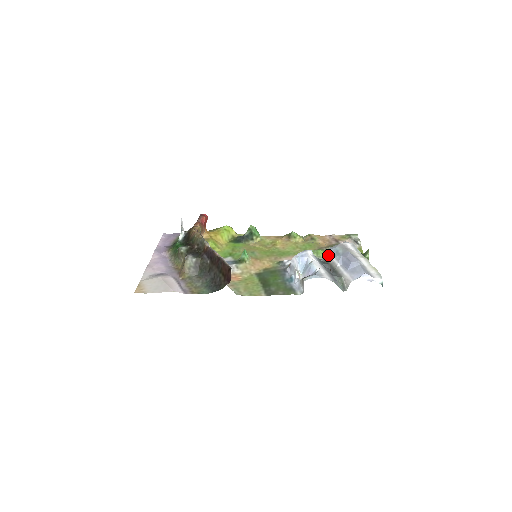
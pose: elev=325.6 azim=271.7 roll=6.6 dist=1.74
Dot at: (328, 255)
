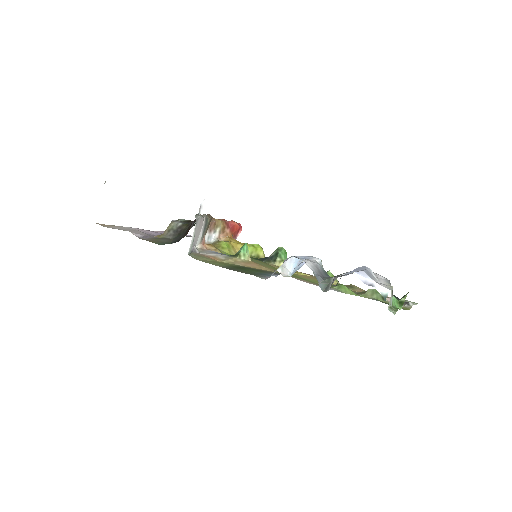
Dot at: occluded
